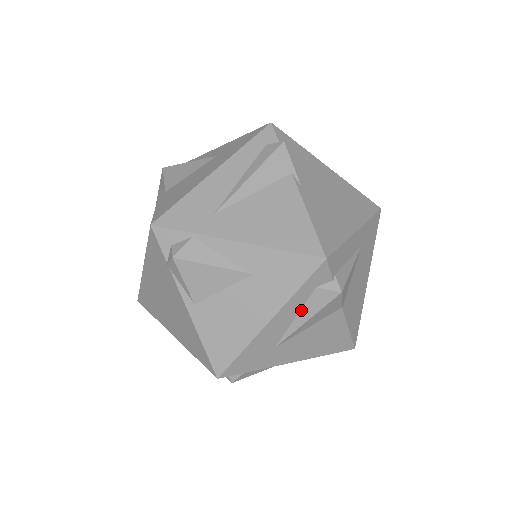
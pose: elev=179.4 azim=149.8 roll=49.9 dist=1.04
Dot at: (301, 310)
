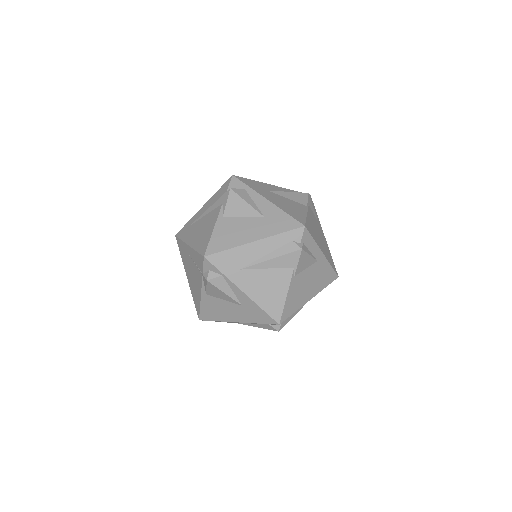
Dot at: (256, 324)
